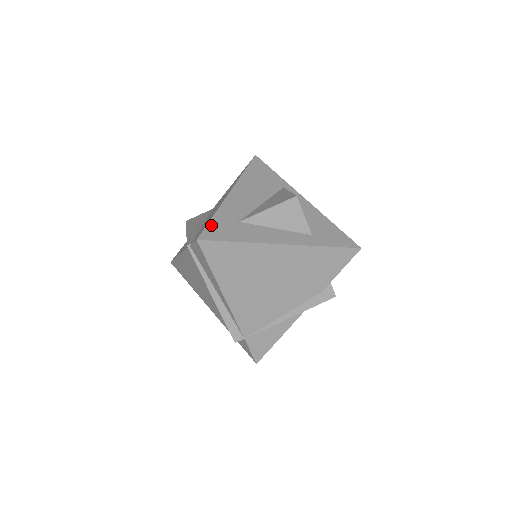
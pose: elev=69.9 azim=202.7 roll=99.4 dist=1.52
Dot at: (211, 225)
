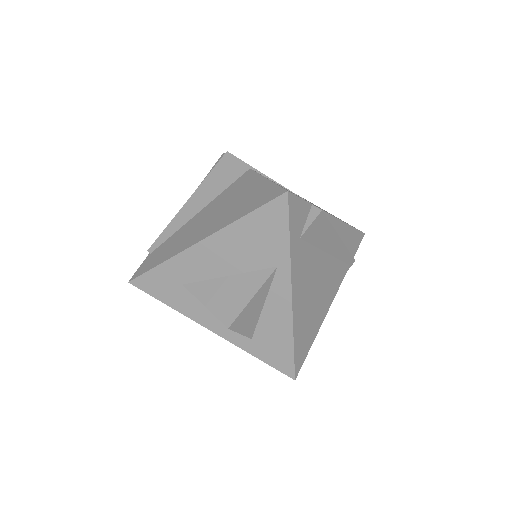
Dot at: (150, 274)
